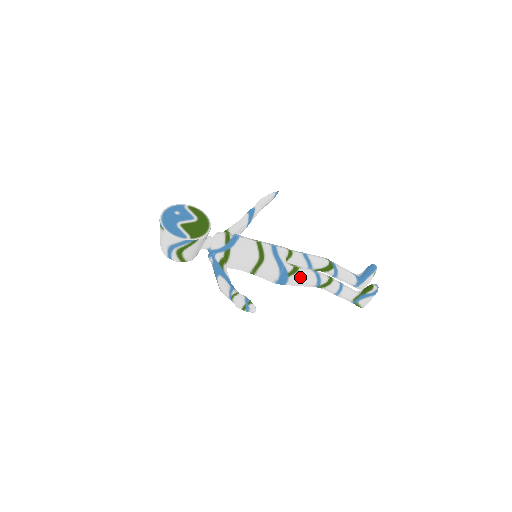
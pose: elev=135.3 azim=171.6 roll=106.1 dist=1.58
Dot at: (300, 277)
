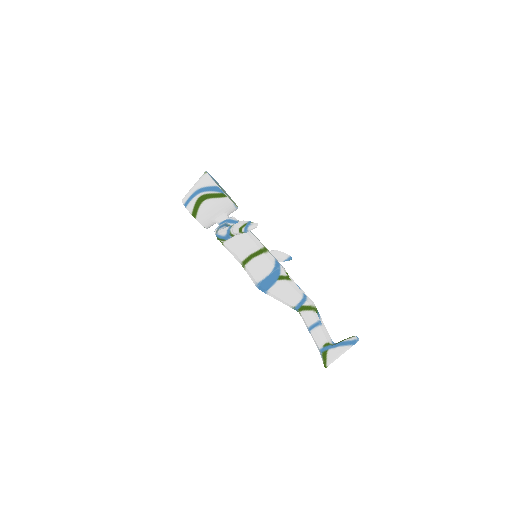
Dot at: (288, 286)
